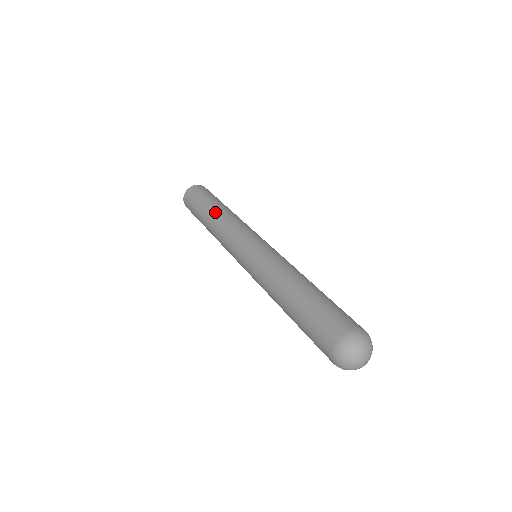
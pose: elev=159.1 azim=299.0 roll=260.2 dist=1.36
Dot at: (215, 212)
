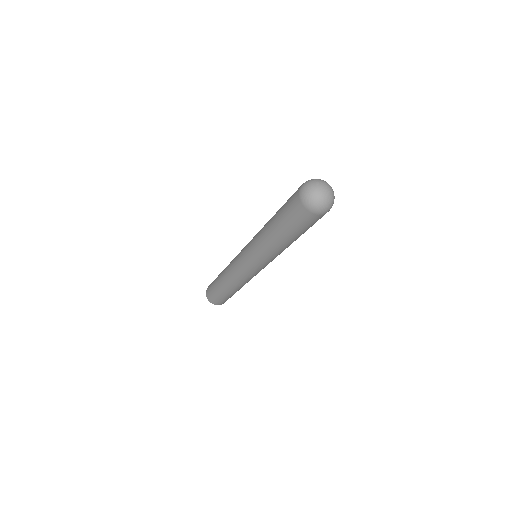
Dot at: occluded
